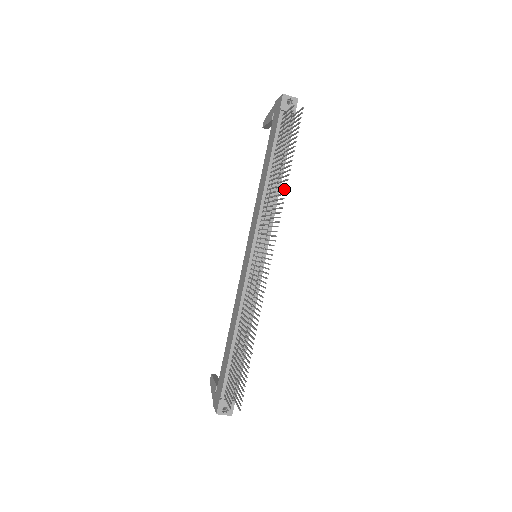
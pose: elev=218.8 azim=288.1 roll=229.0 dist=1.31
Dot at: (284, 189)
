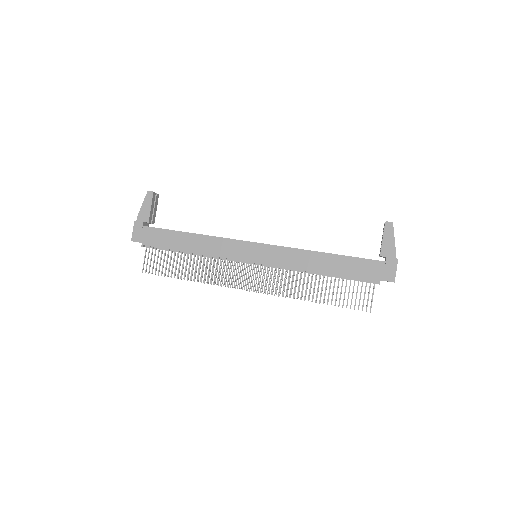
Dot at: occluded
